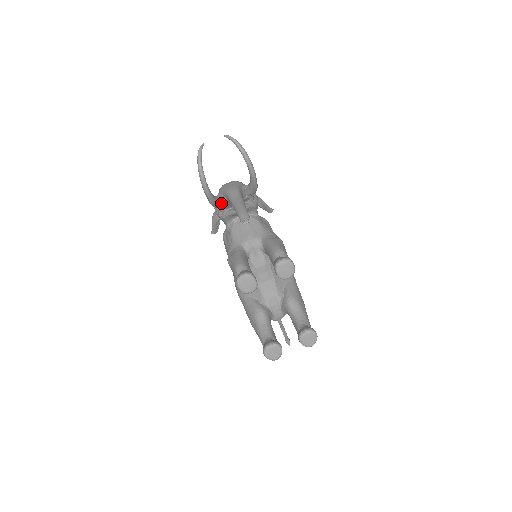
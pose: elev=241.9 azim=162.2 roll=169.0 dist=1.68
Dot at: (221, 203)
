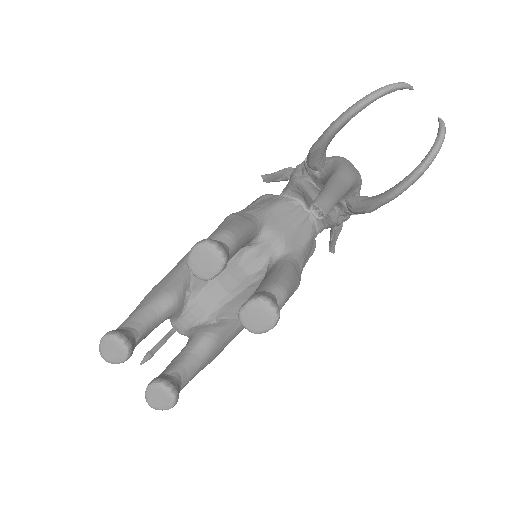
Dot at: (319, 165)
